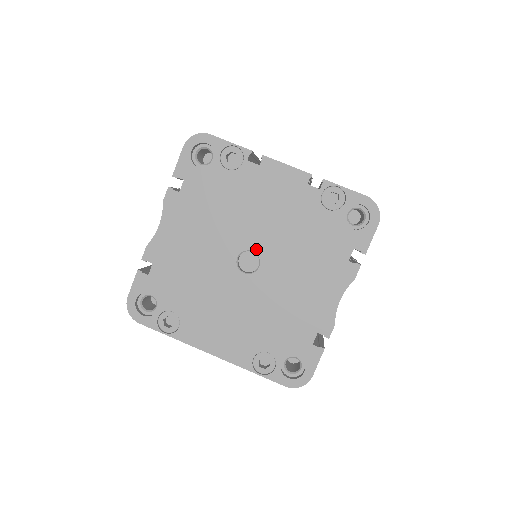
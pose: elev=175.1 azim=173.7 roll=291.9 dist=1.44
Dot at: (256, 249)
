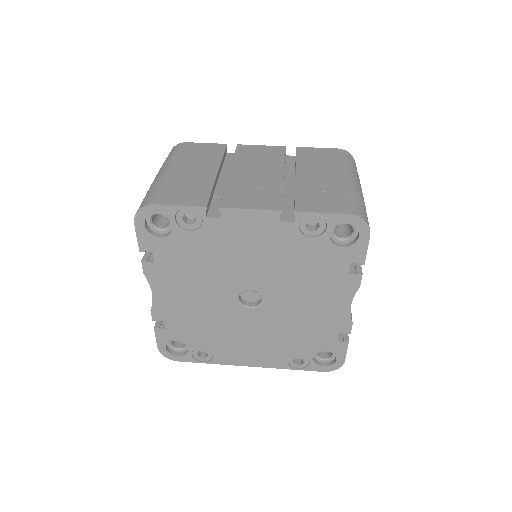
Dot at: (253, 288)
